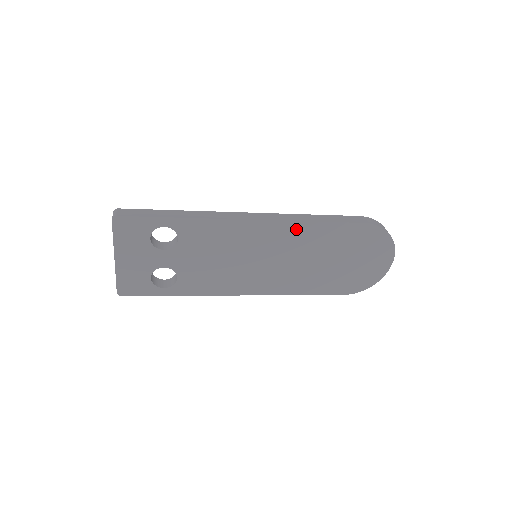
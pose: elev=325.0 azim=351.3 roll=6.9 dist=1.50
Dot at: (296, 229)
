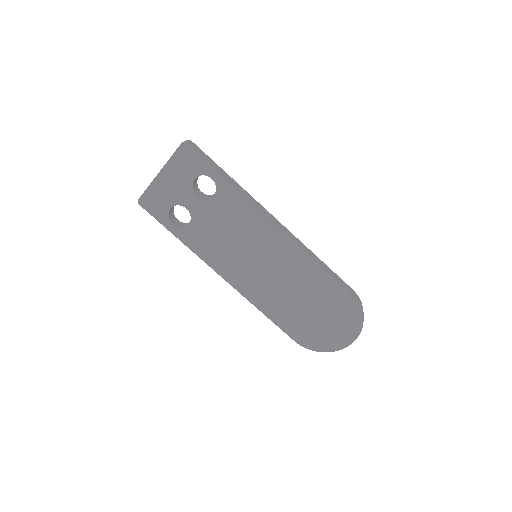
Dot at: (300, 258)
